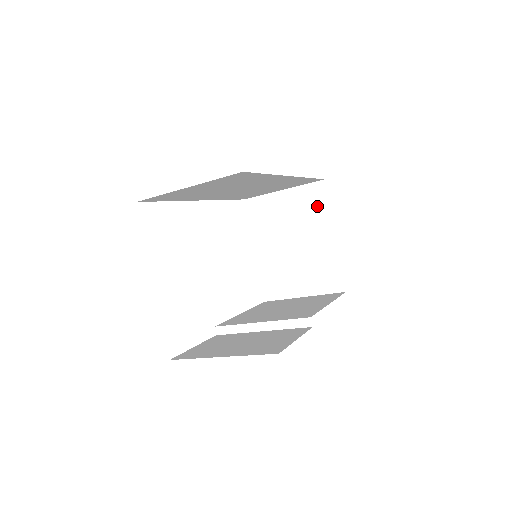
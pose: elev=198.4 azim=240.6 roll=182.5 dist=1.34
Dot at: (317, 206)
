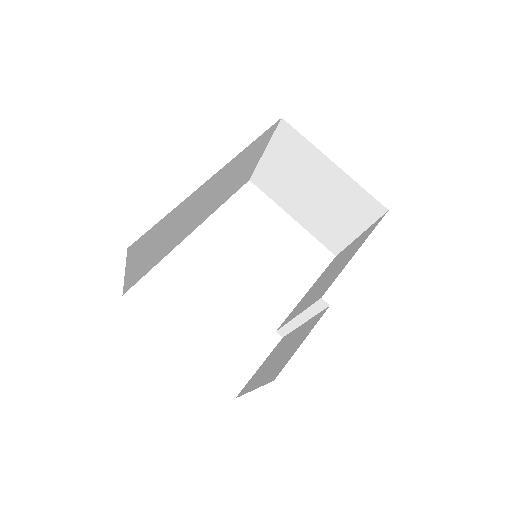
Dot at: (298, 147)
